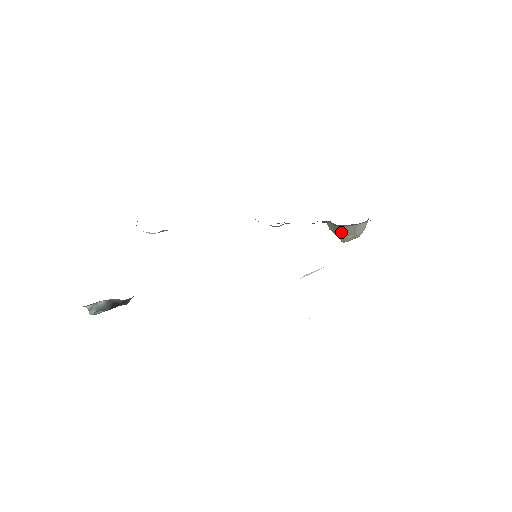
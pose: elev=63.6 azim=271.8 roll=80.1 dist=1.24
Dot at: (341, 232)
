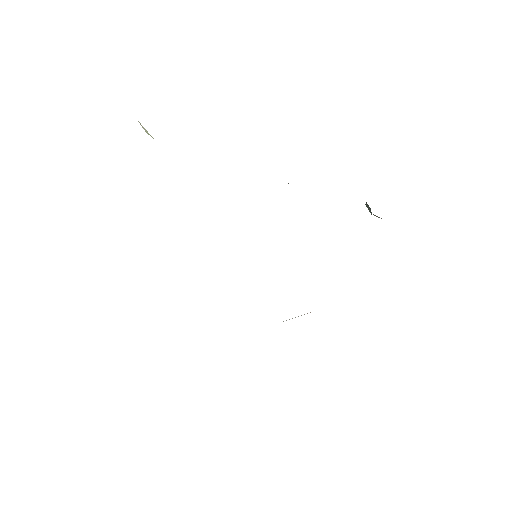
Dot at: occluded
